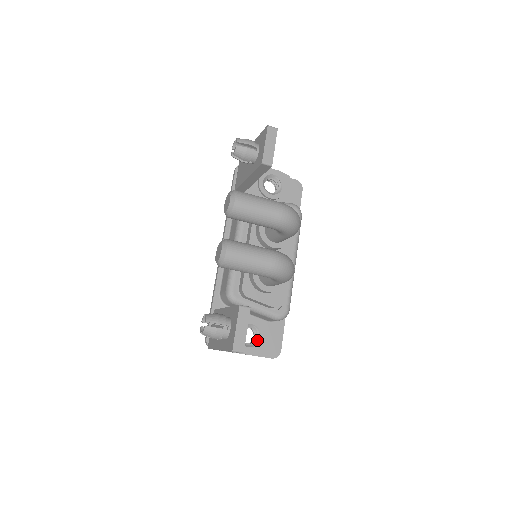
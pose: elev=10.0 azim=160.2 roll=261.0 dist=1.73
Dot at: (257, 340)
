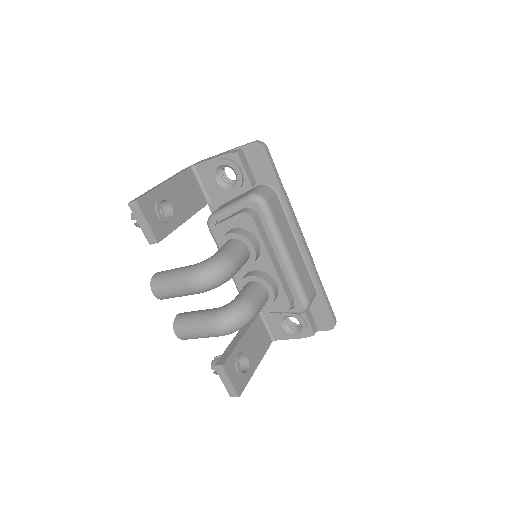
Dot at: (301, 326)
